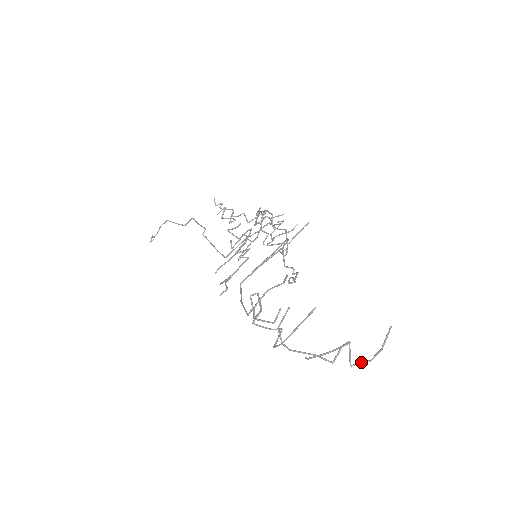
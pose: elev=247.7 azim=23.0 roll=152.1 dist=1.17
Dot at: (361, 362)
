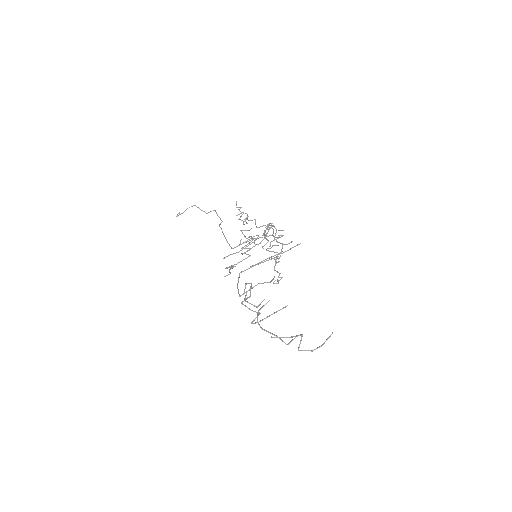
Dot at: (306, 350)
